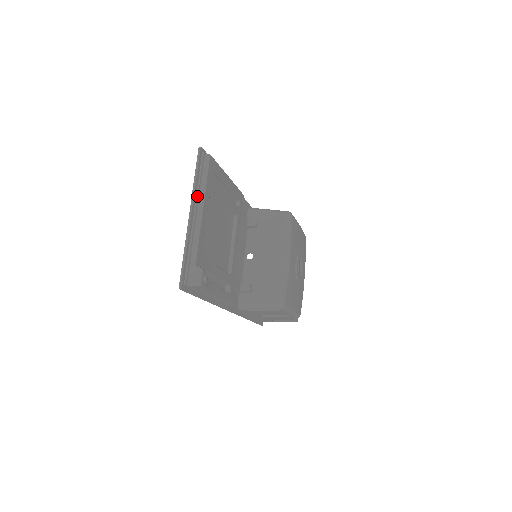
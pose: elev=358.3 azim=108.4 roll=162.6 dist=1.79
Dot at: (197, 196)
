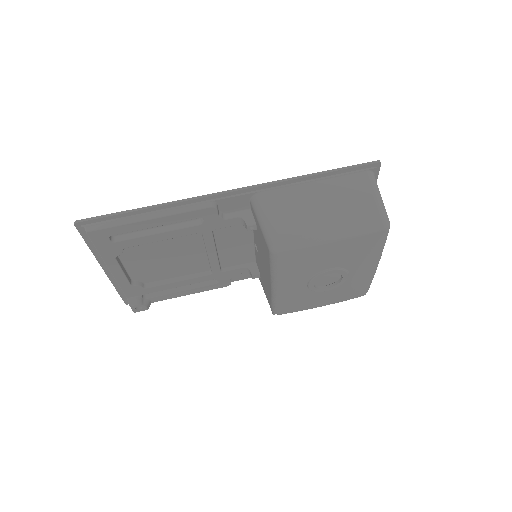
Dot at: (100, 258)
